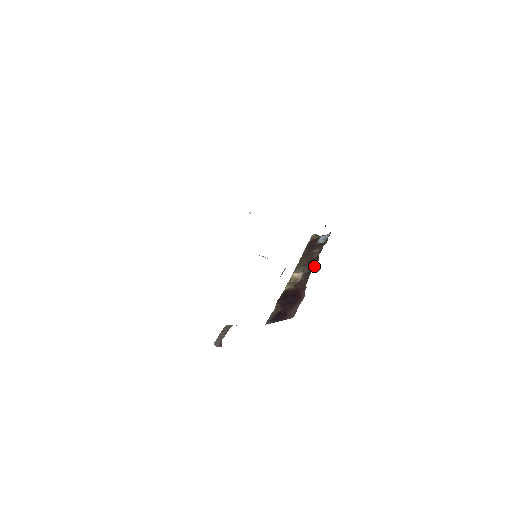
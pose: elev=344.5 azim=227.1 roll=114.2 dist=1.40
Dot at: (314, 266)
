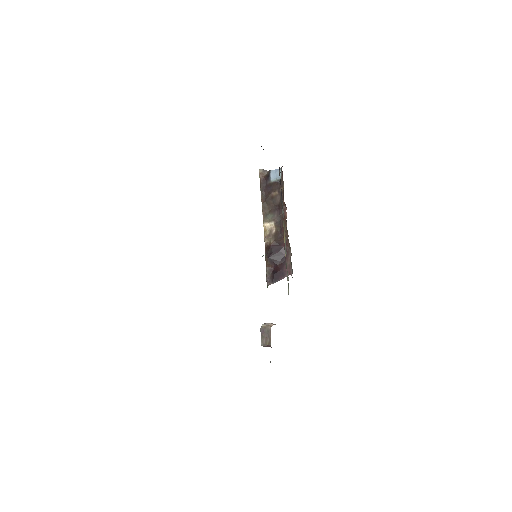
Dot at: (284, 215)
